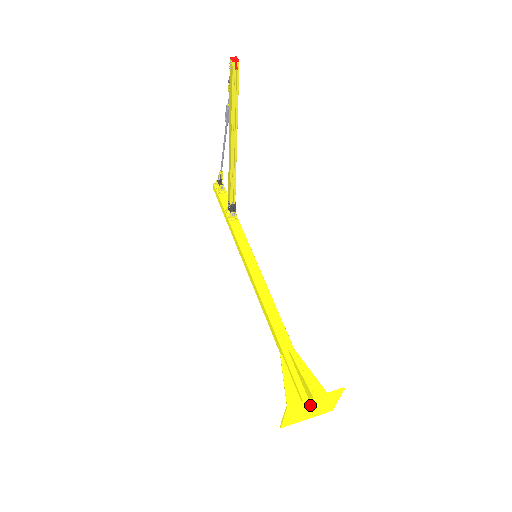
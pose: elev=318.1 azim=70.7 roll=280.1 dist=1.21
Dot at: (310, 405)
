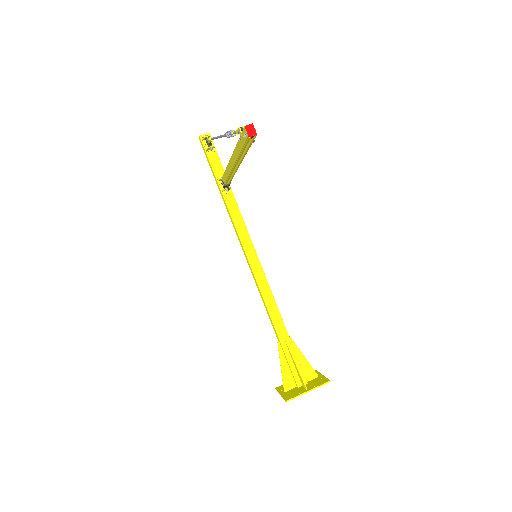
Dot at: (302, 389)
